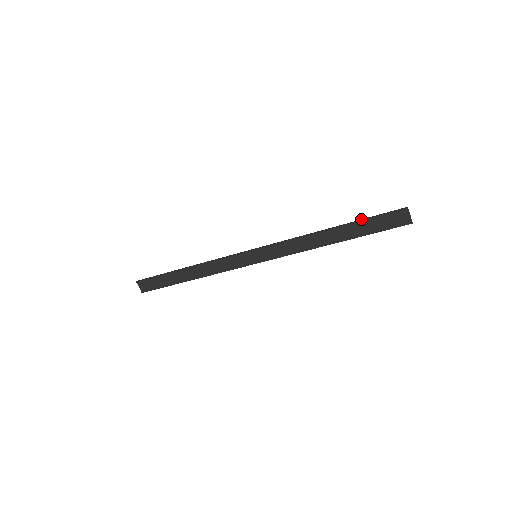
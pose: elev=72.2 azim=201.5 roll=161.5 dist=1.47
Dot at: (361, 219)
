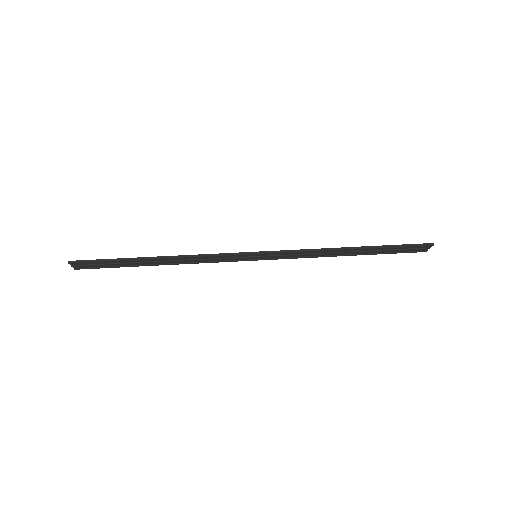
Dot at: (387, 245)
